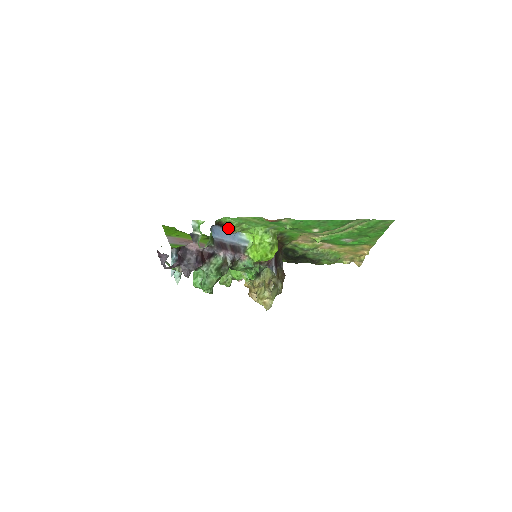
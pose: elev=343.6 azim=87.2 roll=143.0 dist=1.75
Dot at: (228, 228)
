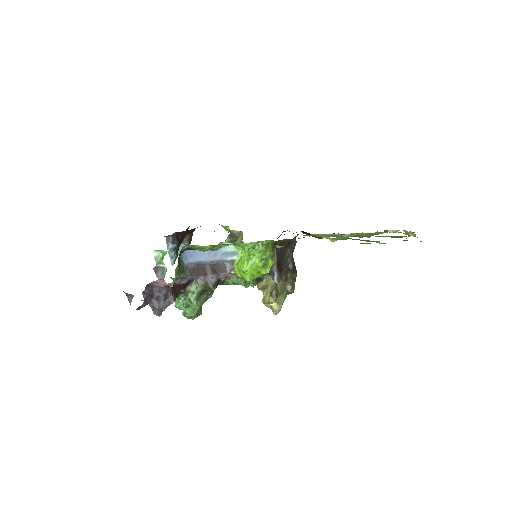
Dot at: occluded
